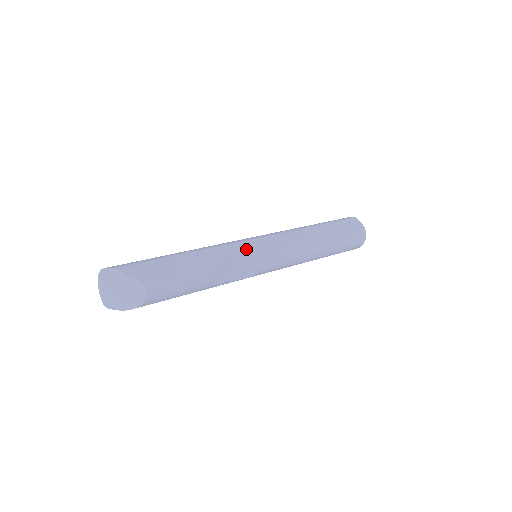
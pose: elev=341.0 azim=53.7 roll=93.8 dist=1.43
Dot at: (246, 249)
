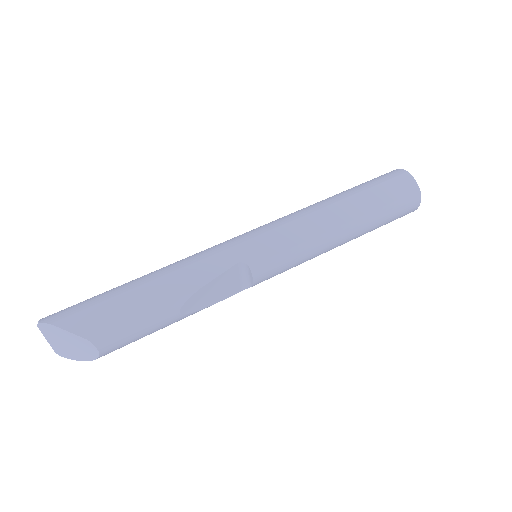
Dot at: (236, 259)
